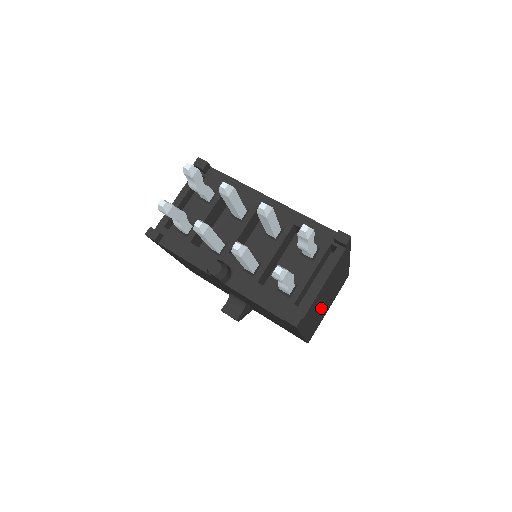
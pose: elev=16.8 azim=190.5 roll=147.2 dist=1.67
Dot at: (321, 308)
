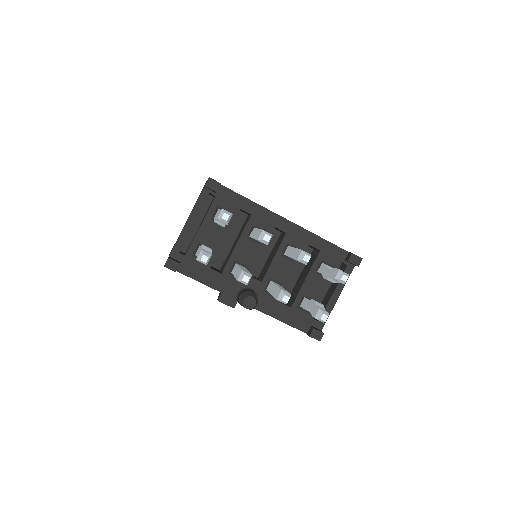
Dot at: occluded
